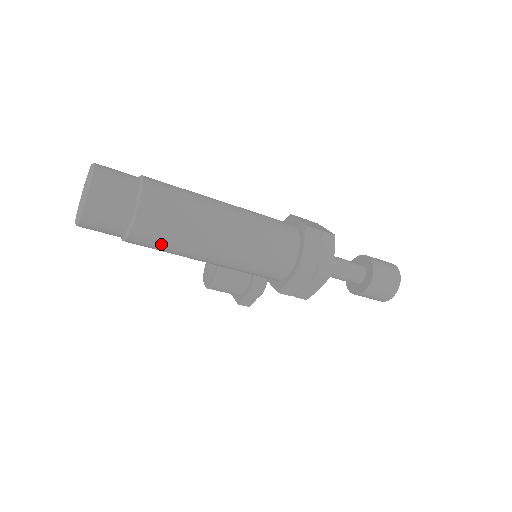
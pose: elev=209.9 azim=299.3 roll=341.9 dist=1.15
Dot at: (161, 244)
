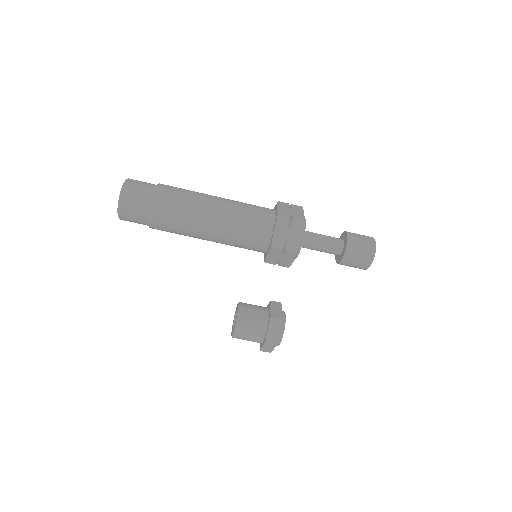
Dot at: (174, 212)
